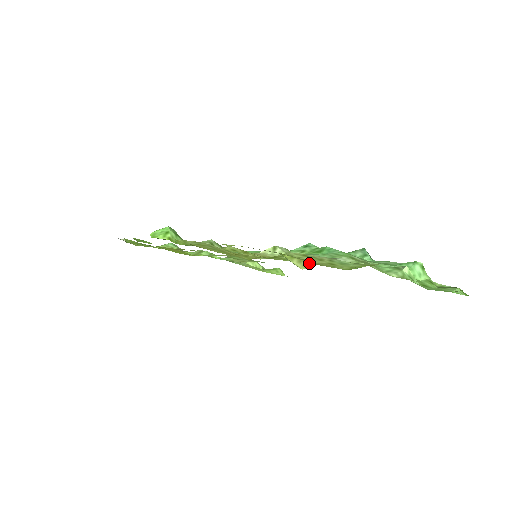
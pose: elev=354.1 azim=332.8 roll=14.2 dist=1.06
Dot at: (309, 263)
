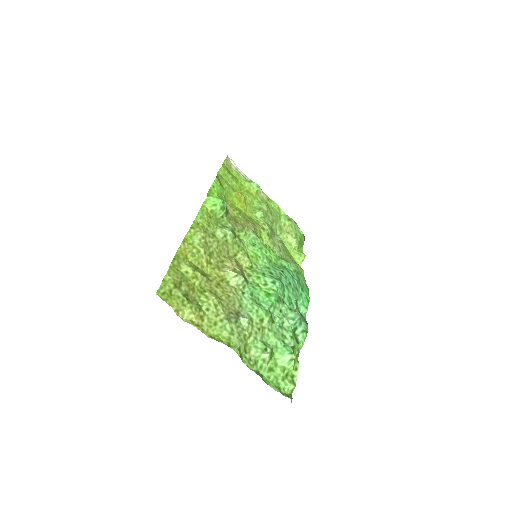
Dot at: (193, 317)
